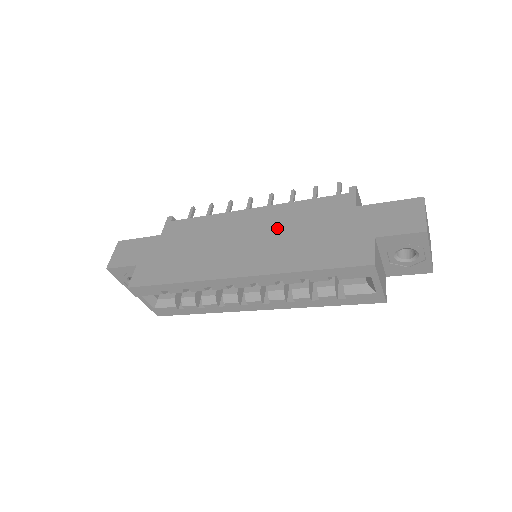
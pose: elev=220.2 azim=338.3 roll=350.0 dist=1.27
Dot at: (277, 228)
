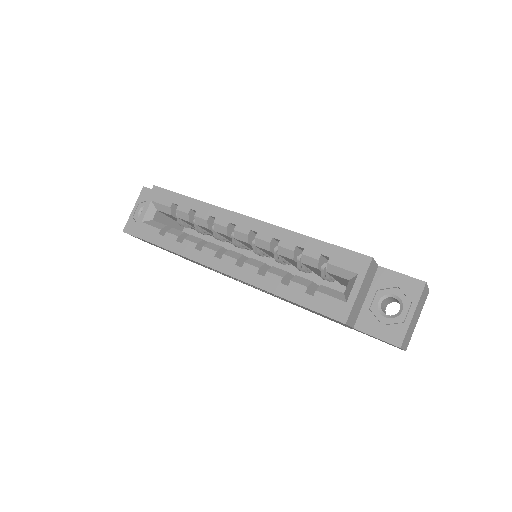
Dot at: occluded
